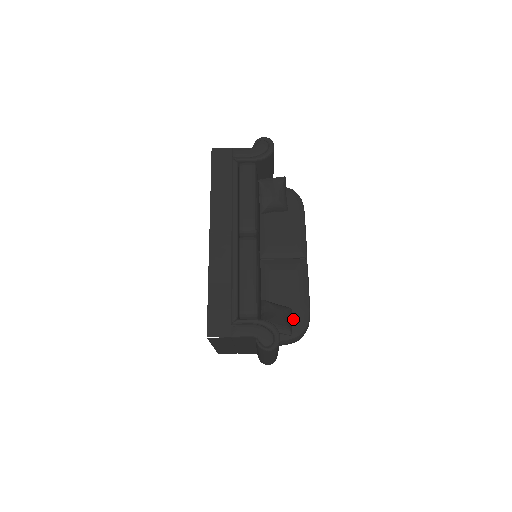
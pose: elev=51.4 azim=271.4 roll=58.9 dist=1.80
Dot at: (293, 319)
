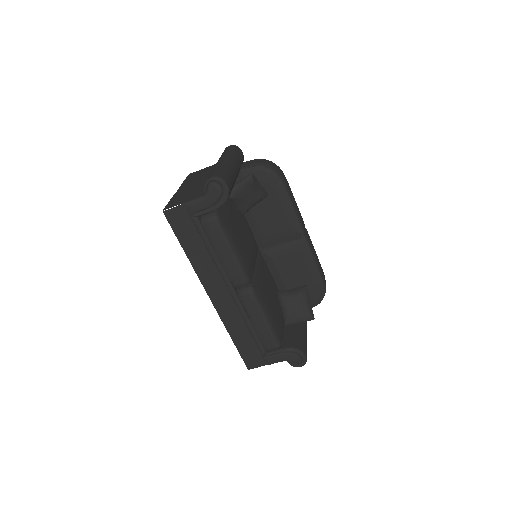
Dot at: (311, 293)
